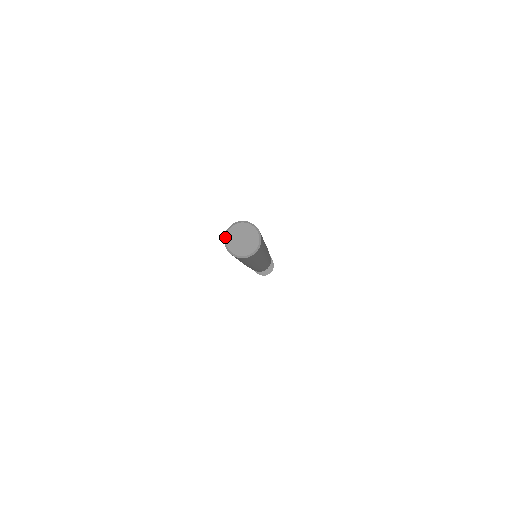
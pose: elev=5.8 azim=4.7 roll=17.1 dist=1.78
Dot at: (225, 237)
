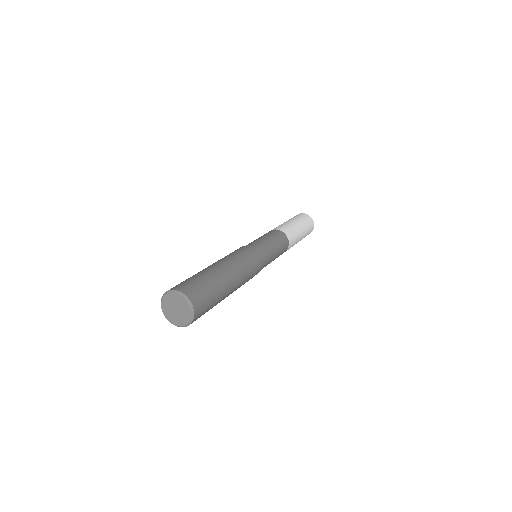
Dot at: occluded
